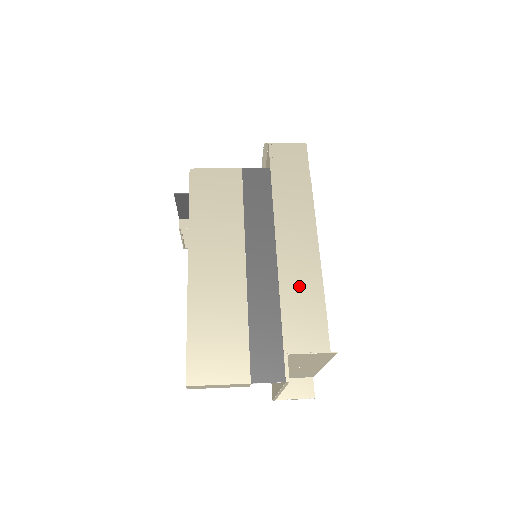
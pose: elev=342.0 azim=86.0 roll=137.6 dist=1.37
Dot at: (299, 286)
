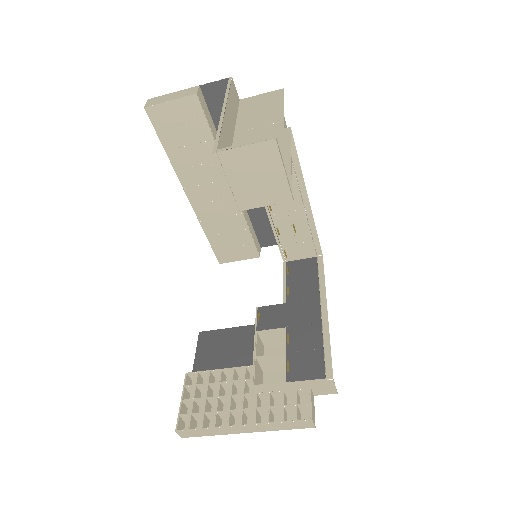
Dot at: occluded
